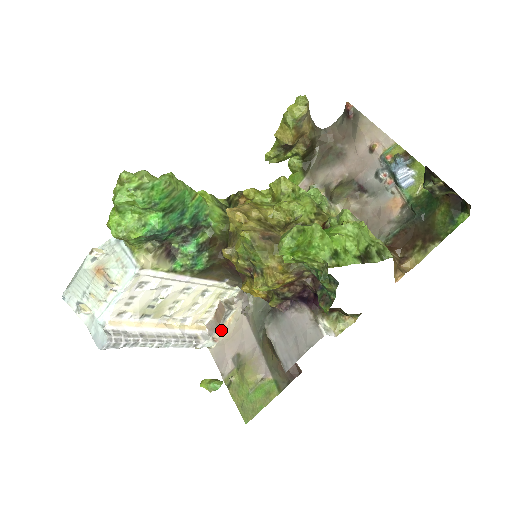
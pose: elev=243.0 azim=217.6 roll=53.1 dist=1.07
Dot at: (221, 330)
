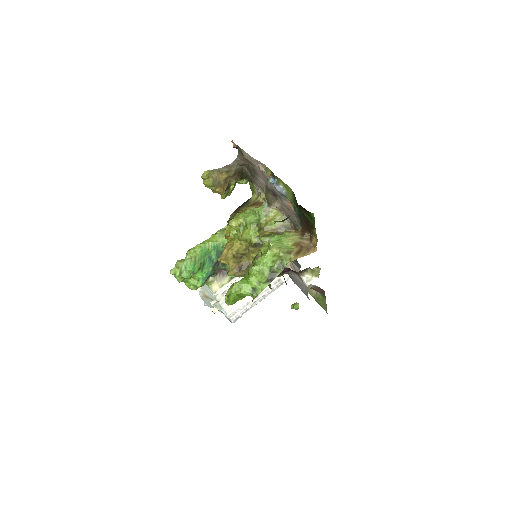
Dot at: (290, 267)
